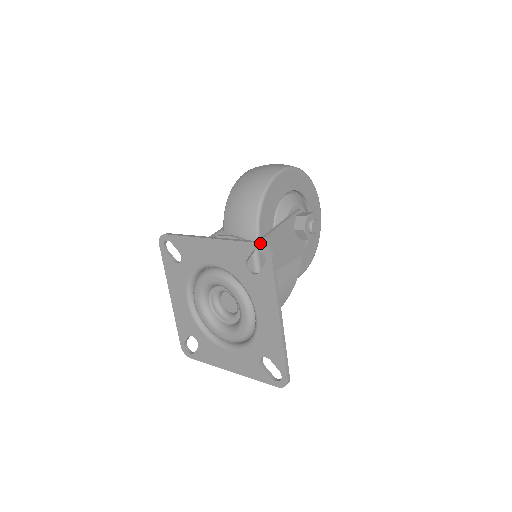
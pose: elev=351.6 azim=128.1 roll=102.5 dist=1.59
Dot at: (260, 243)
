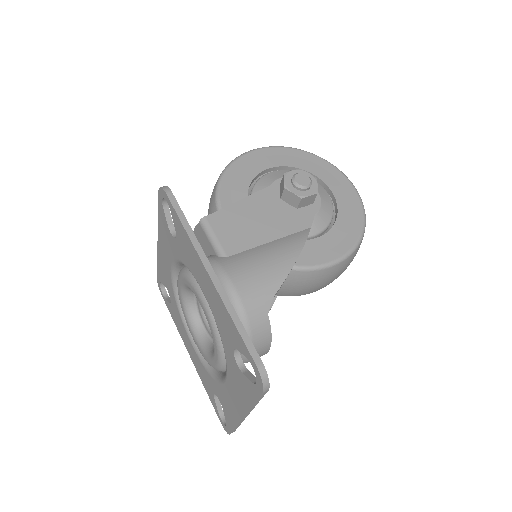
Dot at: (158, 190)
